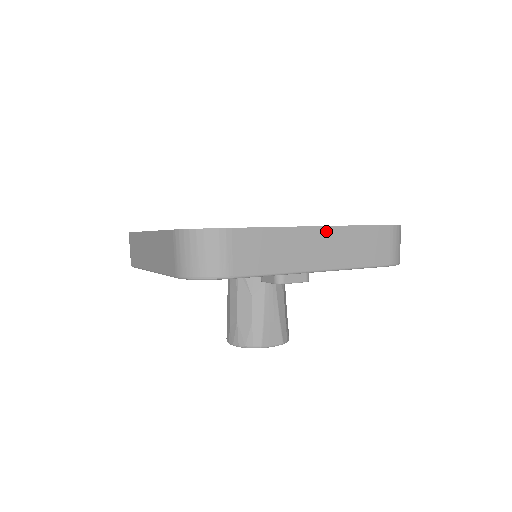
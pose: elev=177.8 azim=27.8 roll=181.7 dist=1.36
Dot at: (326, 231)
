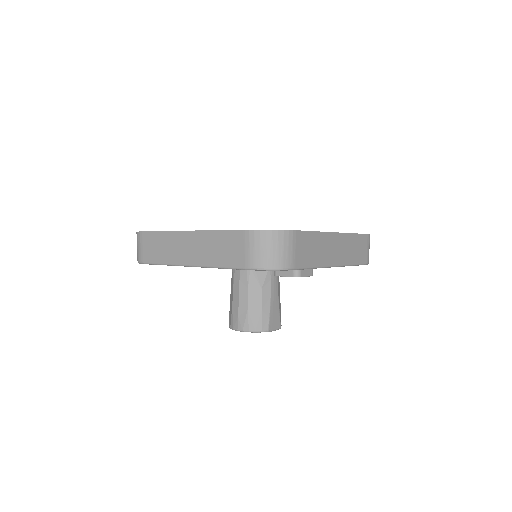
Dot at: (339, 236)
